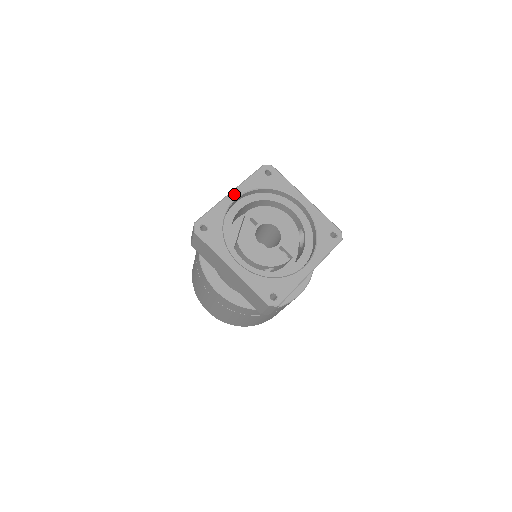
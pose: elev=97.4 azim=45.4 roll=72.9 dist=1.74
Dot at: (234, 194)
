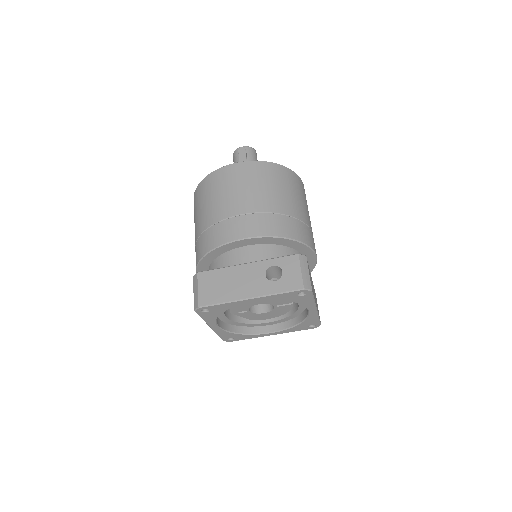
Dot at: (213, 327)
